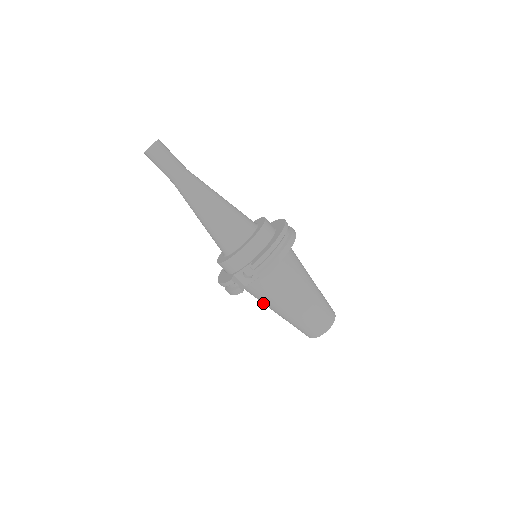
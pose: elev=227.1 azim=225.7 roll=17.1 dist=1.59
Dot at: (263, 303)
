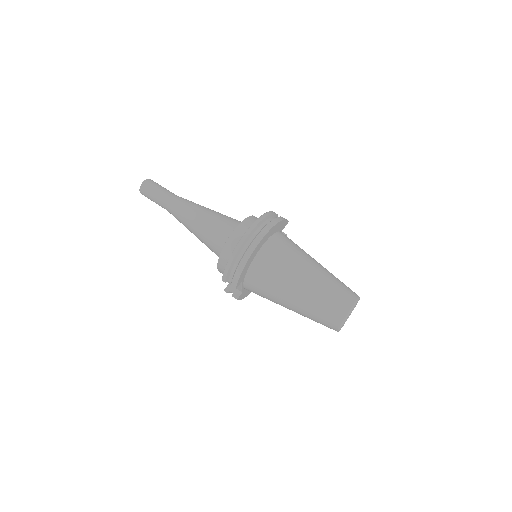
Dot at: occluded
